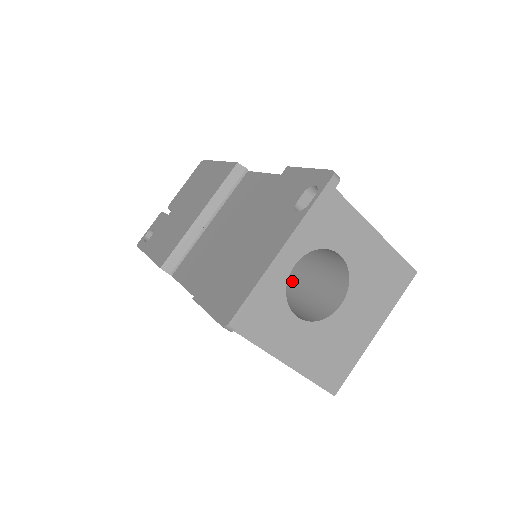
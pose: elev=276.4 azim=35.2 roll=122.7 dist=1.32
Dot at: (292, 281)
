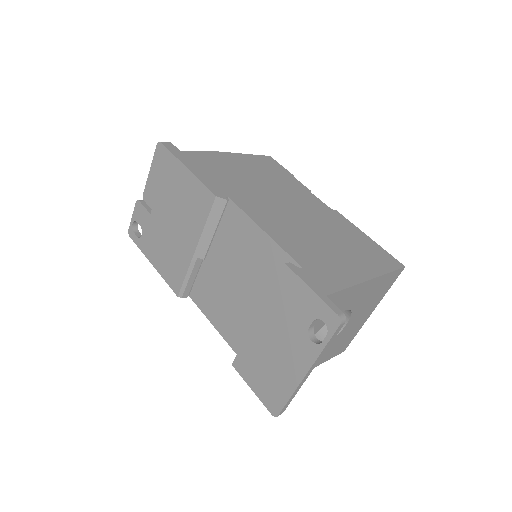
Dot at: occluded
